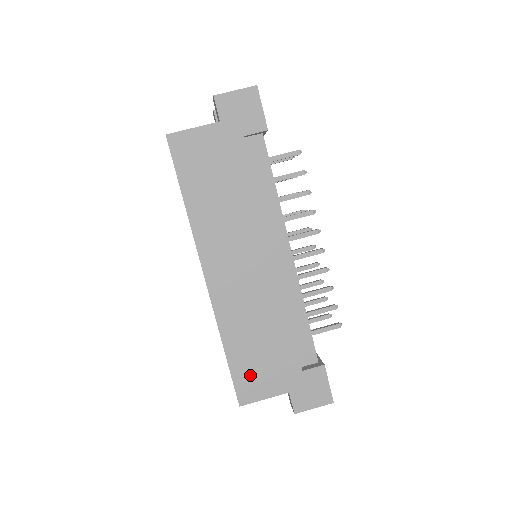
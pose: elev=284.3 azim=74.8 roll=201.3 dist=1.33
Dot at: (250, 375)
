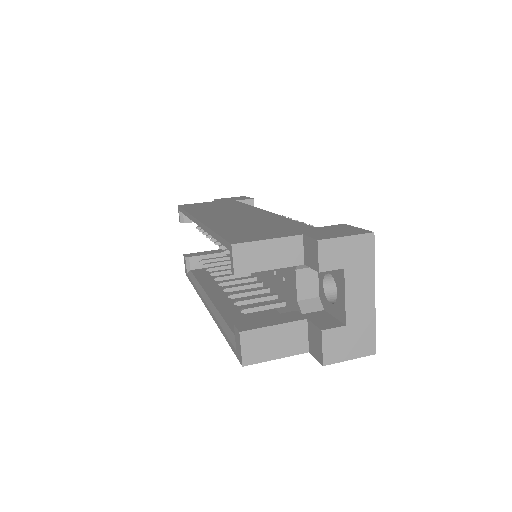
Dot at: (246, 234)
